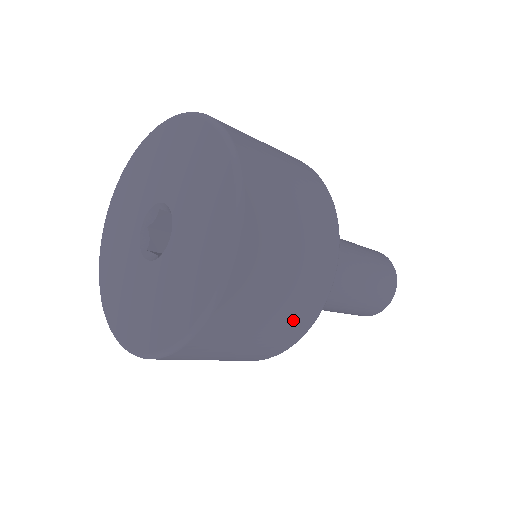
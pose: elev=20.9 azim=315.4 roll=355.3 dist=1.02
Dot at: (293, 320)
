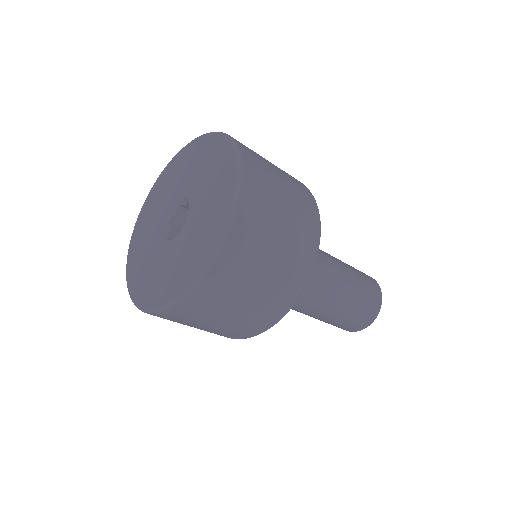
Dot at: (286, 279)
